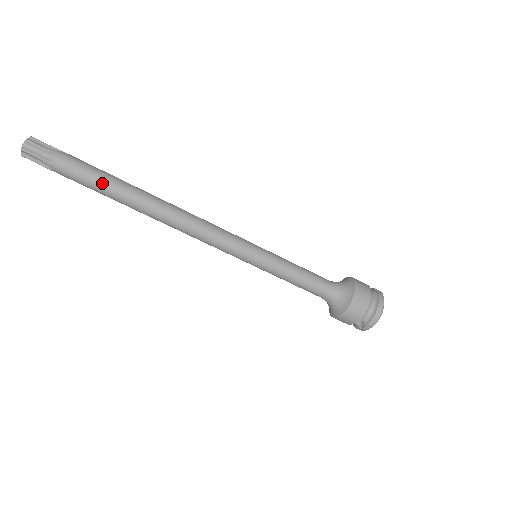
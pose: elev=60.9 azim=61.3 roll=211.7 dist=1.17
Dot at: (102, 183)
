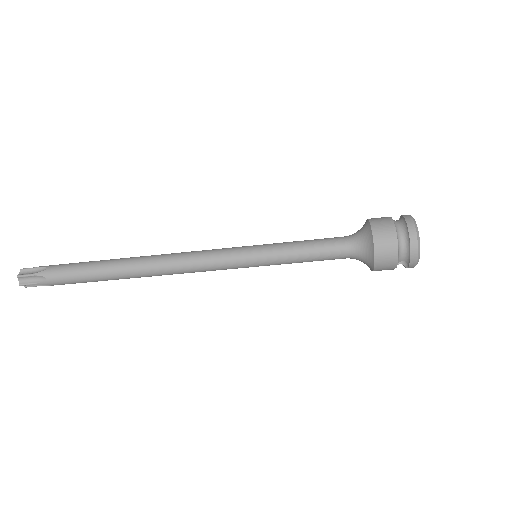
Dot at: (88, 276)
